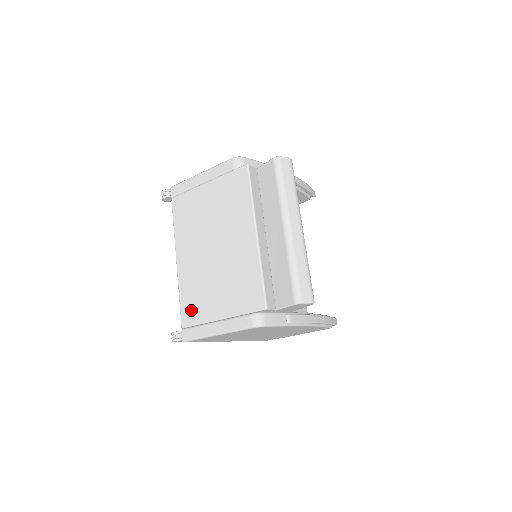
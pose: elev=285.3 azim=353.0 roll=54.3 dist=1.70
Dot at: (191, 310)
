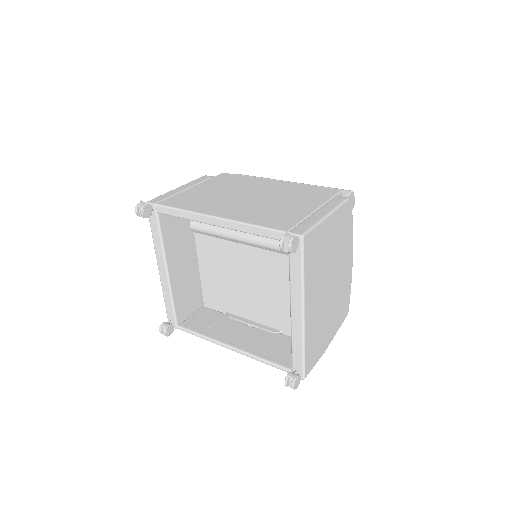
Dot at: (280, 221)
